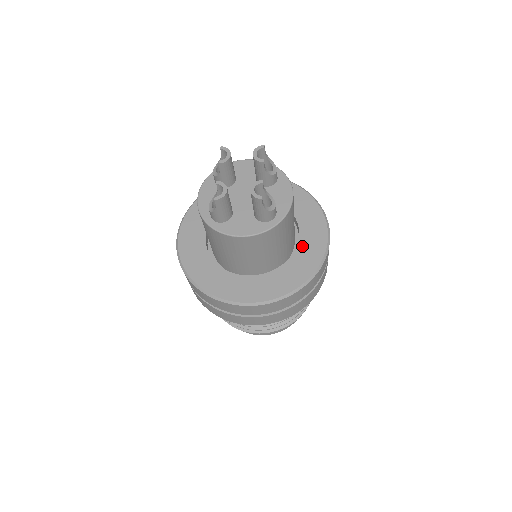
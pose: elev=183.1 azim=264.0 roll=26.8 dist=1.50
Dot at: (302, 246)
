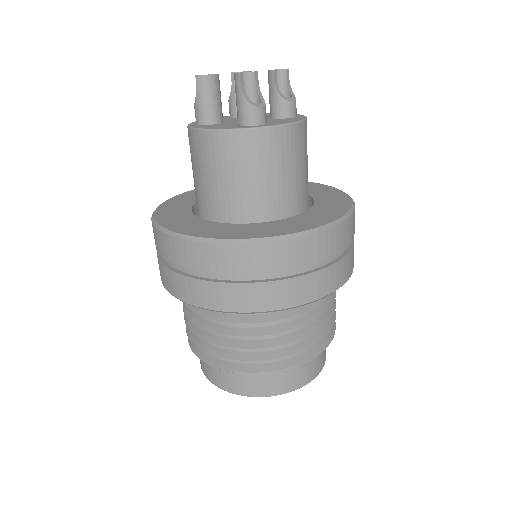
Dot at: (298, 218)
